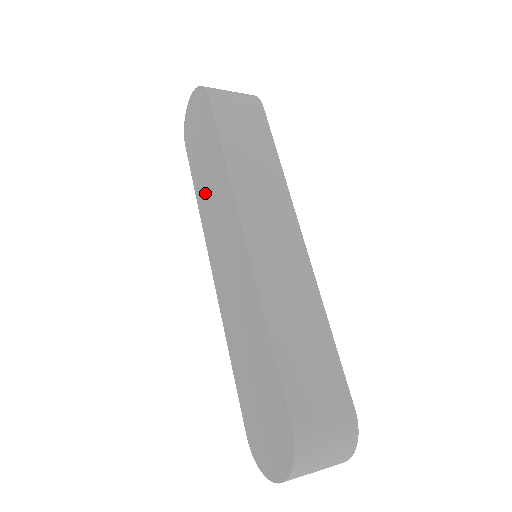
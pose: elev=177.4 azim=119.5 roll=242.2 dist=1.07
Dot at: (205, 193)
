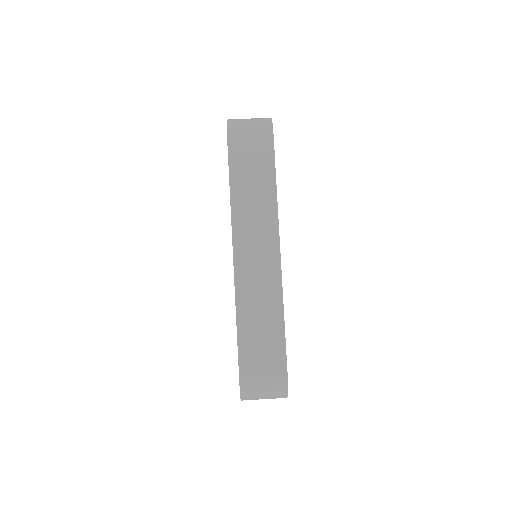
Dot at: occluded
